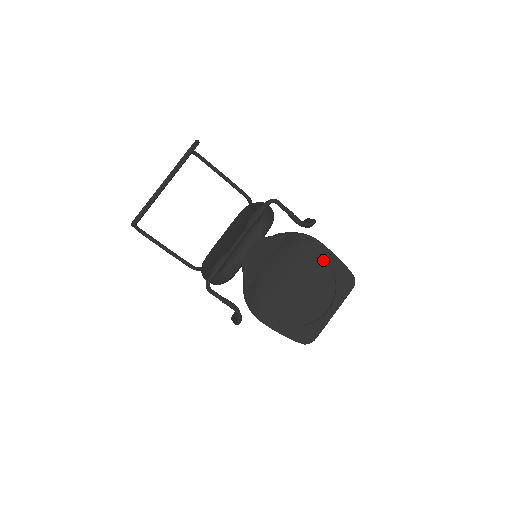
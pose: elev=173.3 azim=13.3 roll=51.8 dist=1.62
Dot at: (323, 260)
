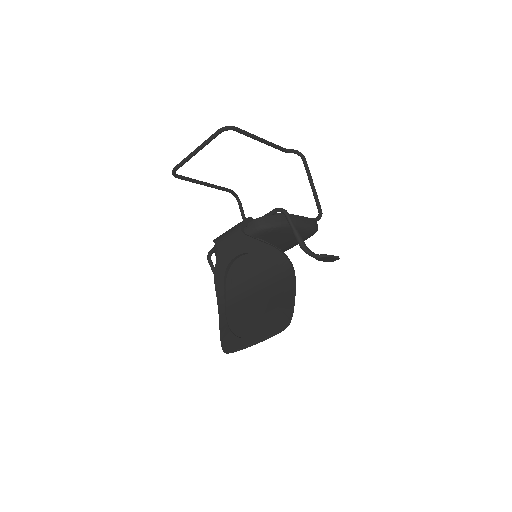
Dot at: (284, 289)
